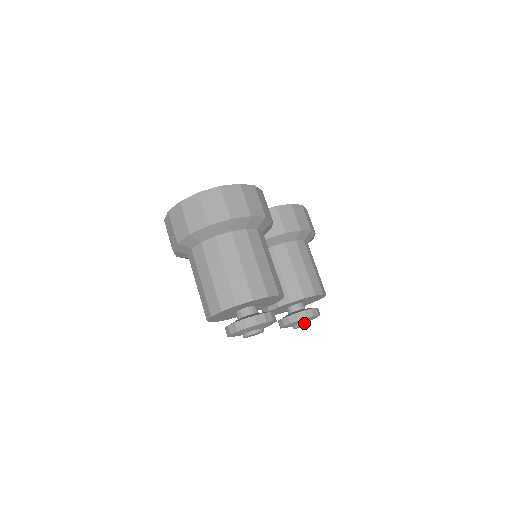
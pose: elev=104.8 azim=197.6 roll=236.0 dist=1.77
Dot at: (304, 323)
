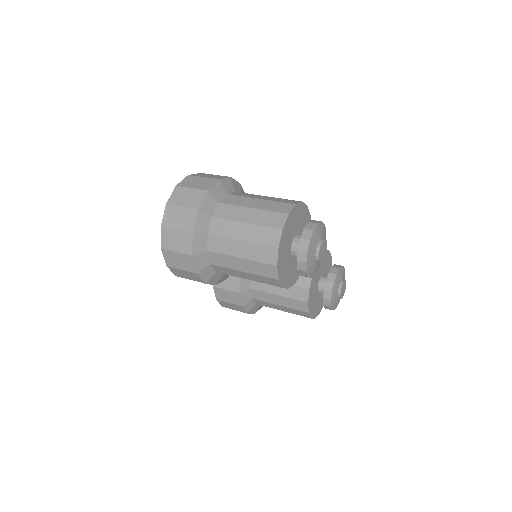
Dot at: (342, 280)
